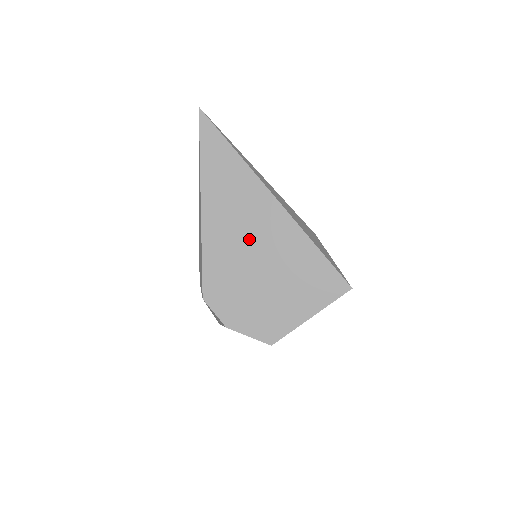
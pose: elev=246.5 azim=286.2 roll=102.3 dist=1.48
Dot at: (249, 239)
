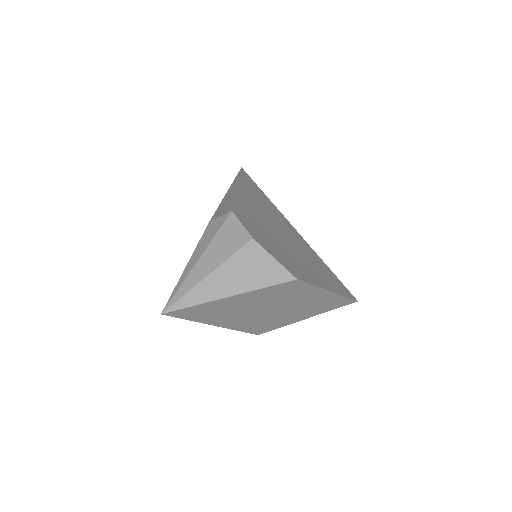
Dot at: (274, 222)
